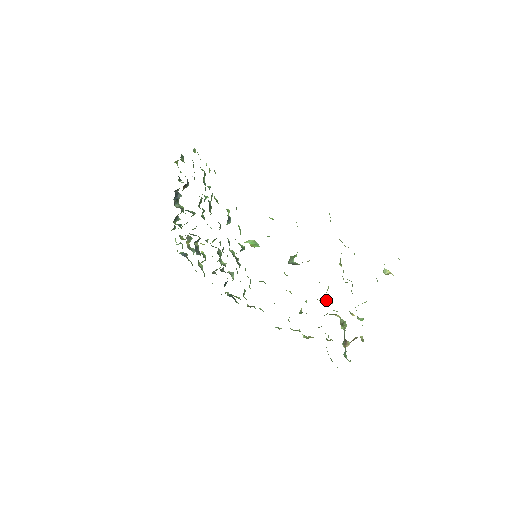
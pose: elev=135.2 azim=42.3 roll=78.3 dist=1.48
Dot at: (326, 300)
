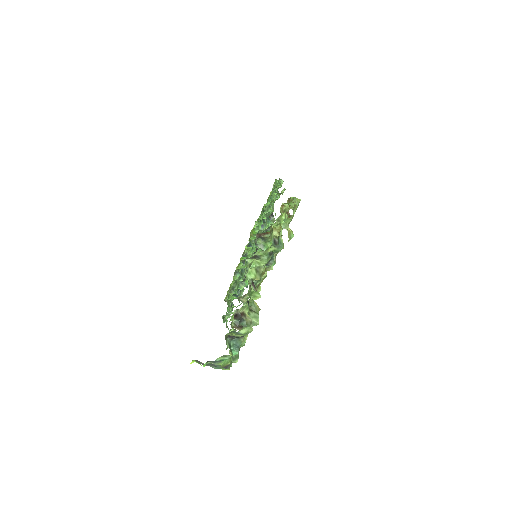
Dot at: occluded
